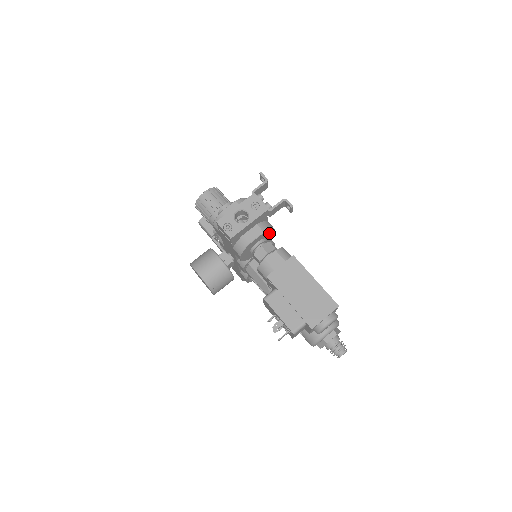
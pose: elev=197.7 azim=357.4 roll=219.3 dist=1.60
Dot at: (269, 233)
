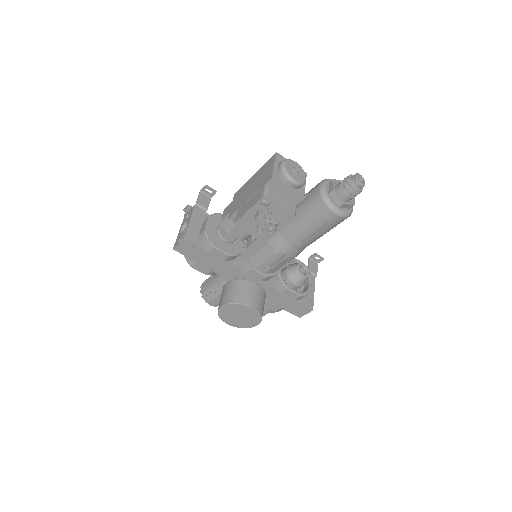
Dot at: occluded
